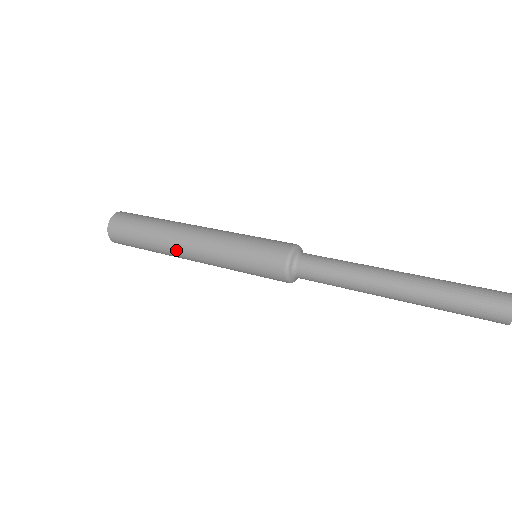
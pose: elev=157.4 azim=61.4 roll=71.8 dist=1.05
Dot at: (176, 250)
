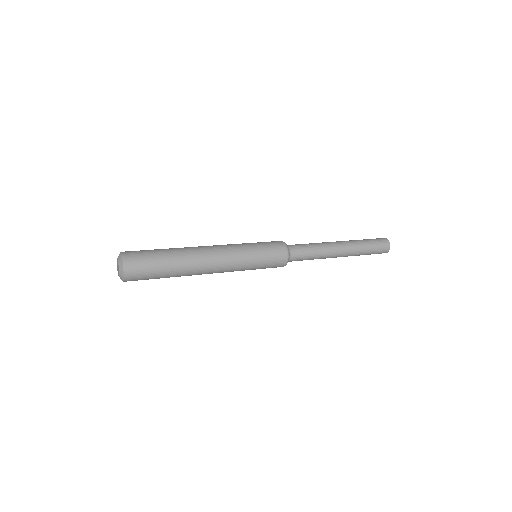
Dot at: (199, 252)
